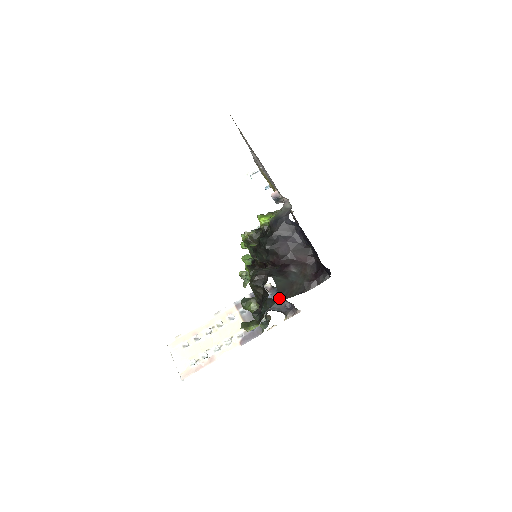
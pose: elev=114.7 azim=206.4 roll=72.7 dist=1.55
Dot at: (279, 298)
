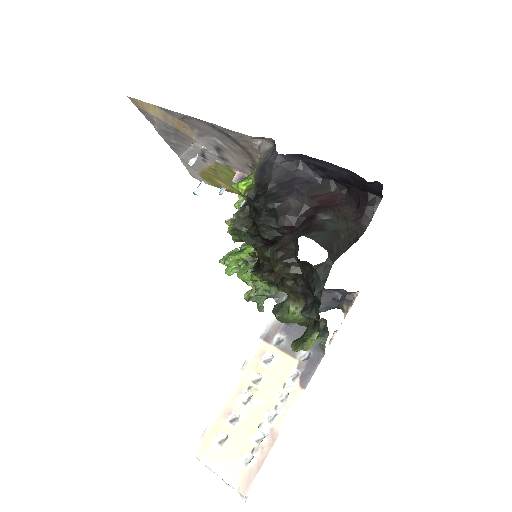
Dot at: (332, 257)
